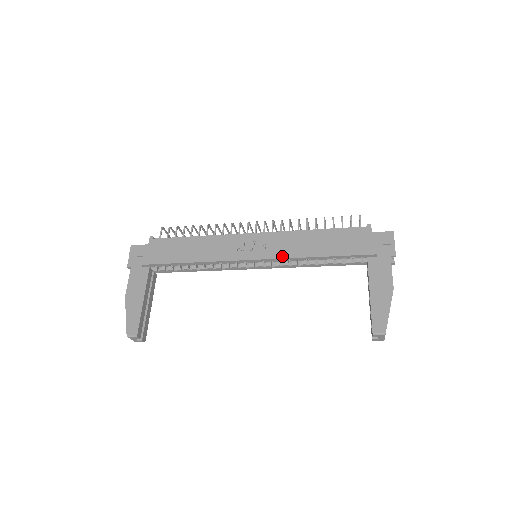
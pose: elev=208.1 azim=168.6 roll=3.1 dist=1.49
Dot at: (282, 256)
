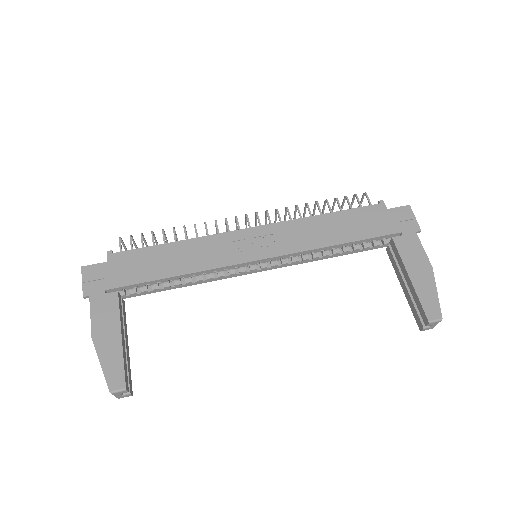
Dot at: (294, 250)
